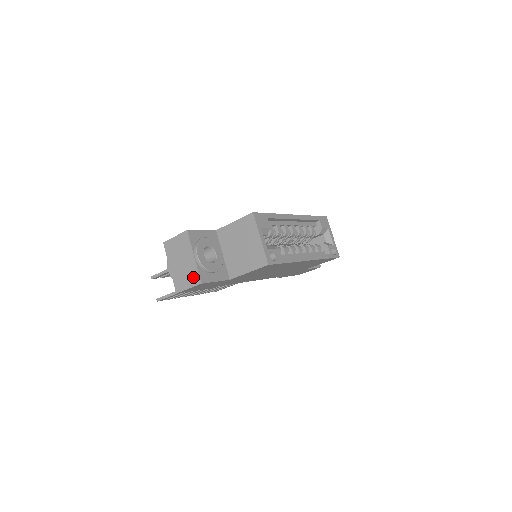
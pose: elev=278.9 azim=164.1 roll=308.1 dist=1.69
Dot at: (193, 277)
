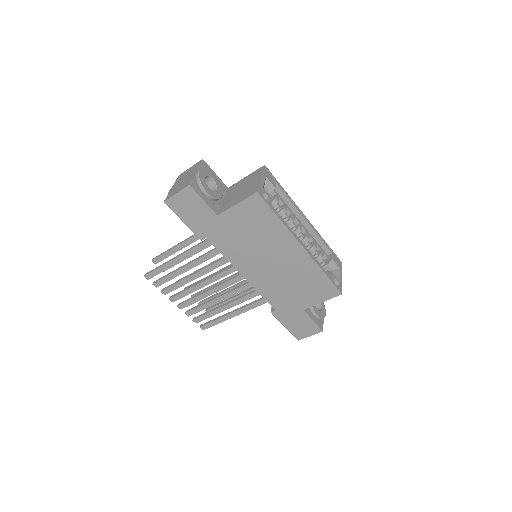
Dot at: (186, 184)
